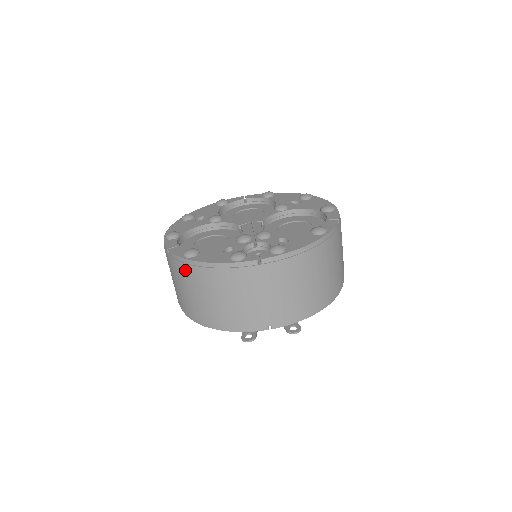
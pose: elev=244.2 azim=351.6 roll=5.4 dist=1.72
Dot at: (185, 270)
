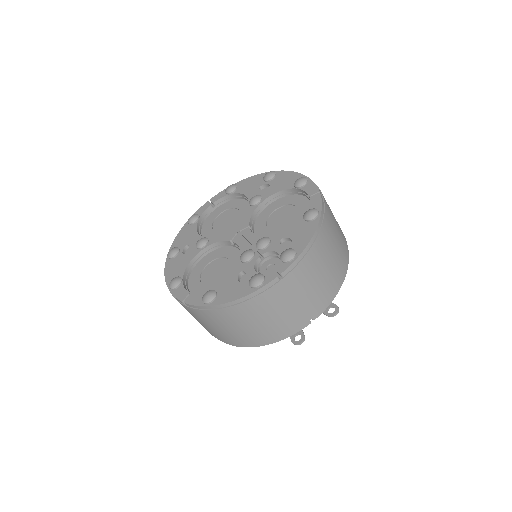
Dot at: (212, 314)
